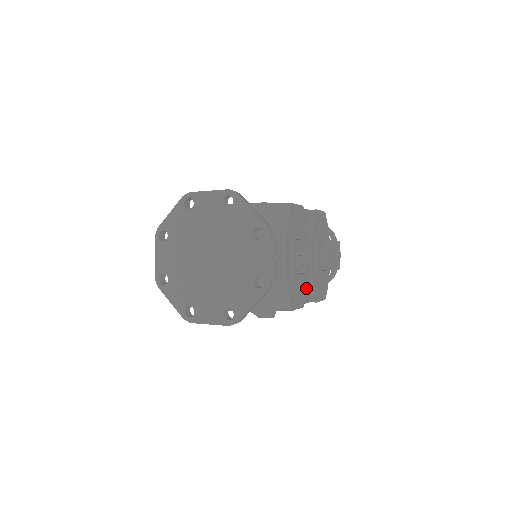
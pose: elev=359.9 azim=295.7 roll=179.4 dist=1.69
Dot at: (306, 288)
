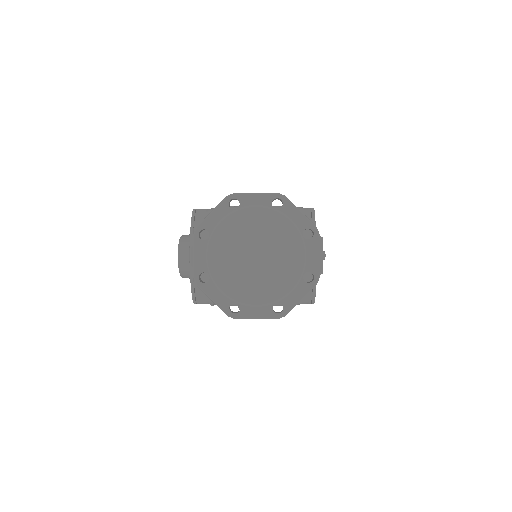
Dot at: occluded
